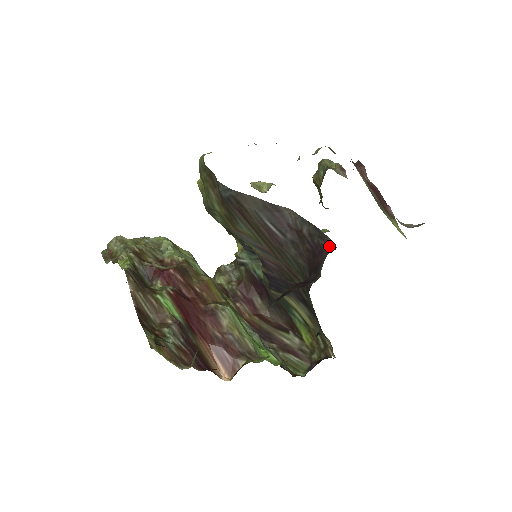
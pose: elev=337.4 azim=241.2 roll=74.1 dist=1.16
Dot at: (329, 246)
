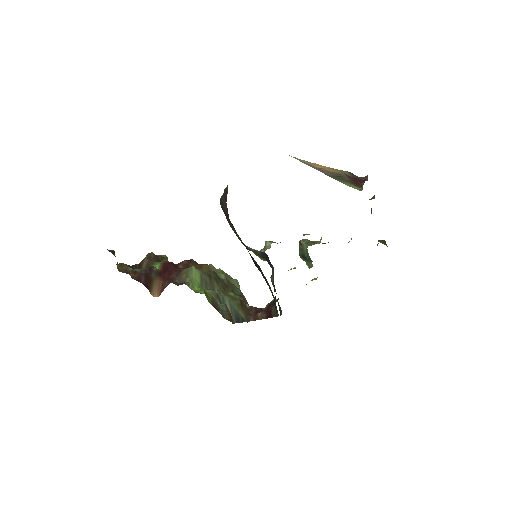
Dot at: occluded
